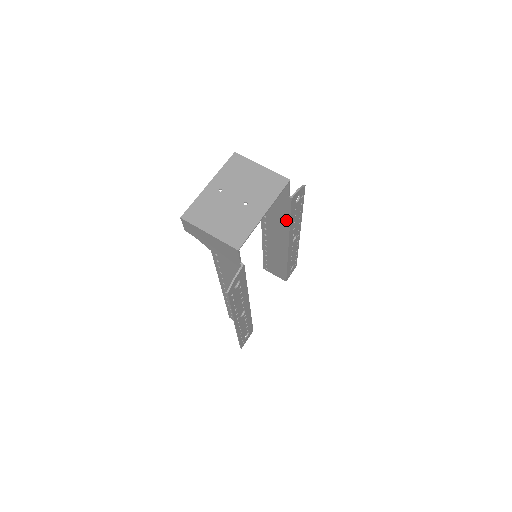
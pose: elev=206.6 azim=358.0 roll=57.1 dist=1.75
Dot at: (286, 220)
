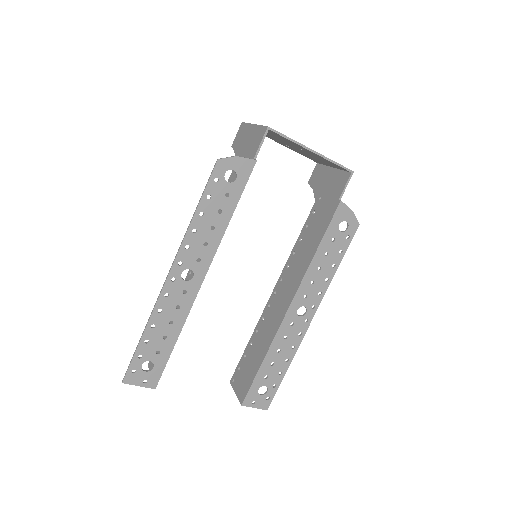
Dot at: (315, 246)
